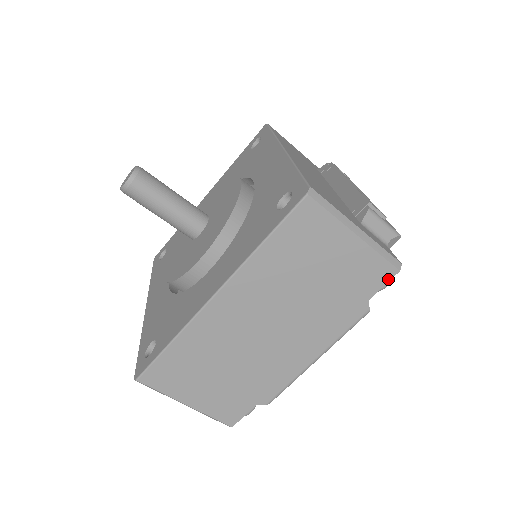
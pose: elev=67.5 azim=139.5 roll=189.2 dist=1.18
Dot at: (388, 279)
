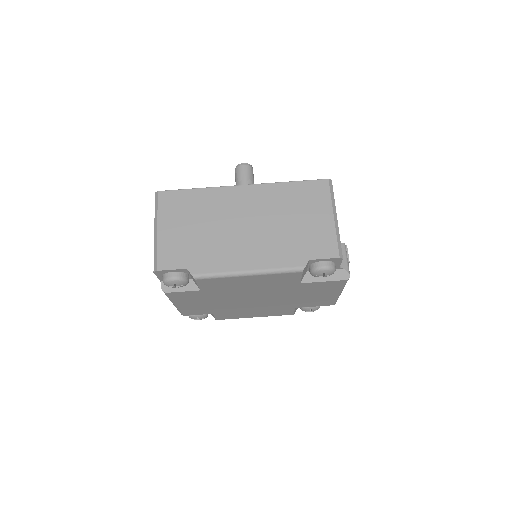
Dot at: (330, 257)
